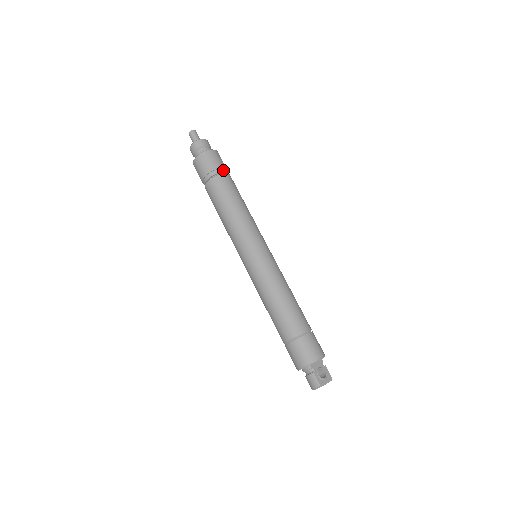
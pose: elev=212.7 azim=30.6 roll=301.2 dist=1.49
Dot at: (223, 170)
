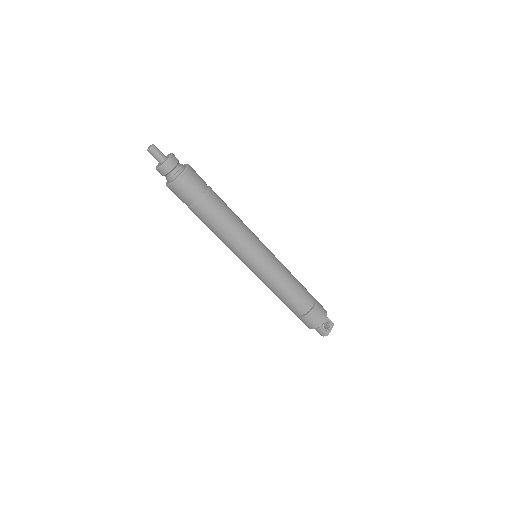
Dot at: (203, 191)
